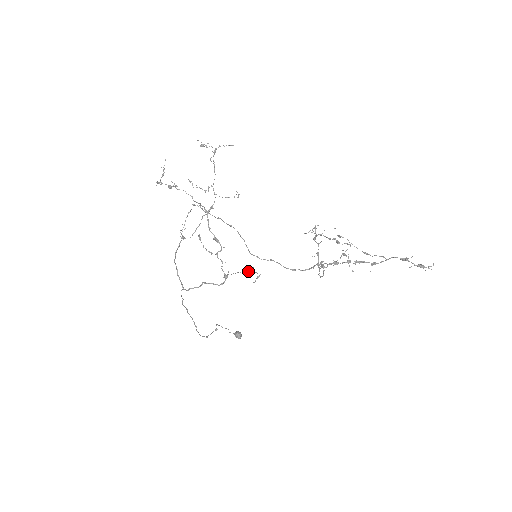
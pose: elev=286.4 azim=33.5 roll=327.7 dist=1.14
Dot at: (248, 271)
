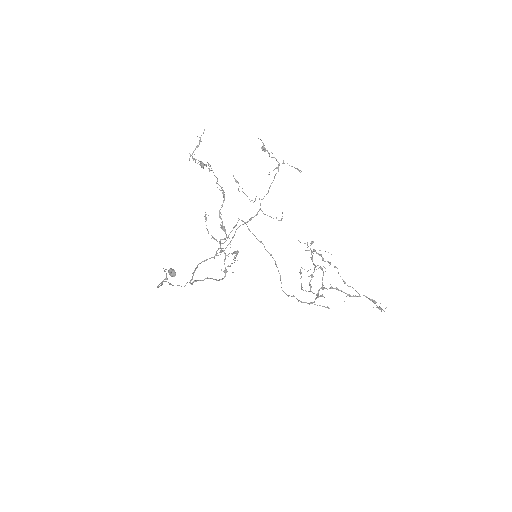
Dot at: occluded
